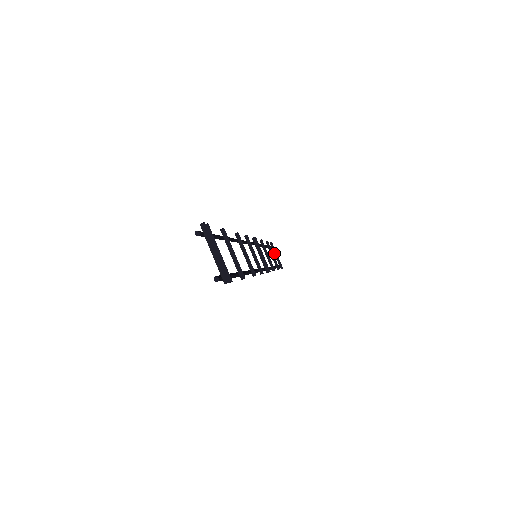
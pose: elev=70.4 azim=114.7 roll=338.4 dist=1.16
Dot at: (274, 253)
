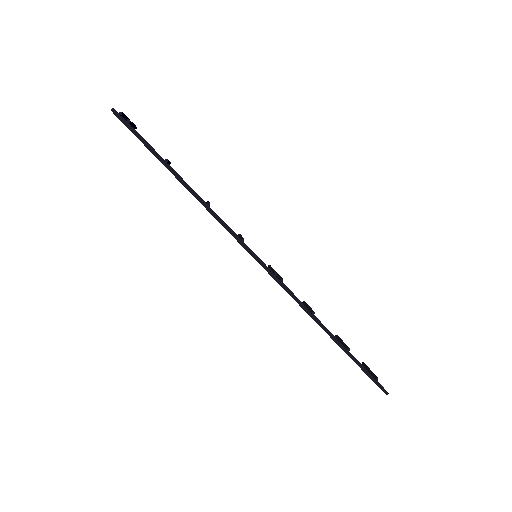
Dot at: (367, 370)
